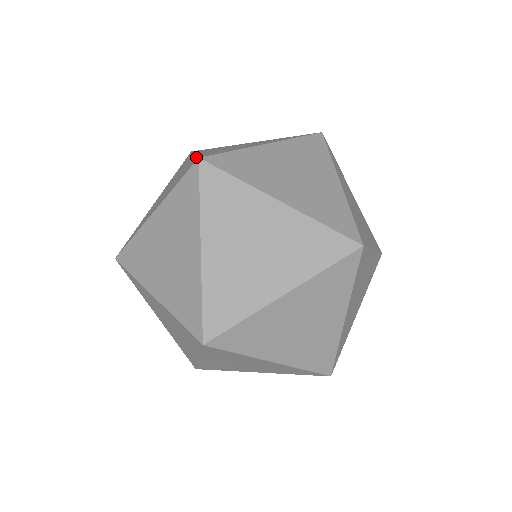
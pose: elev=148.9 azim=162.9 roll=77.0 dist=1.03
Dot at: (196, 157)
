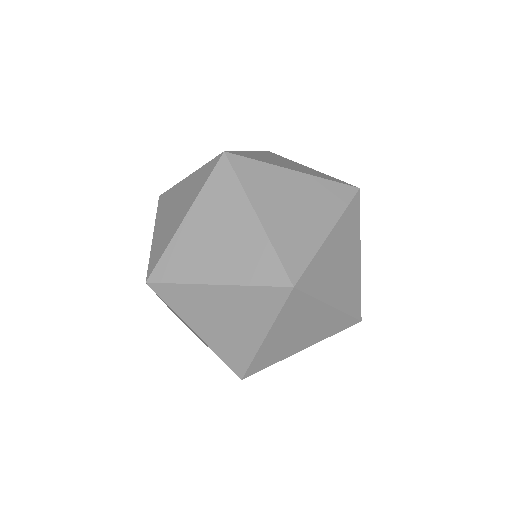
Dot at: (212, 160)
